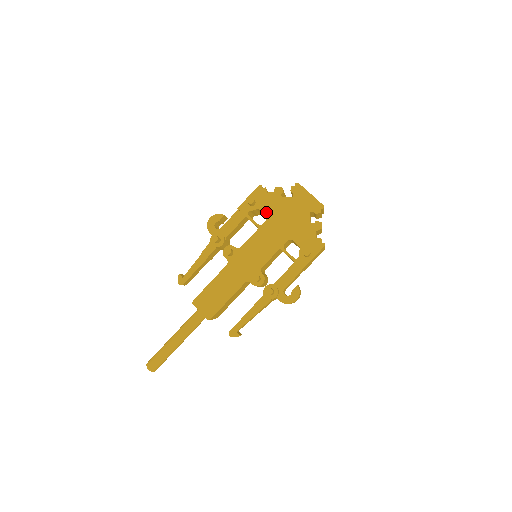
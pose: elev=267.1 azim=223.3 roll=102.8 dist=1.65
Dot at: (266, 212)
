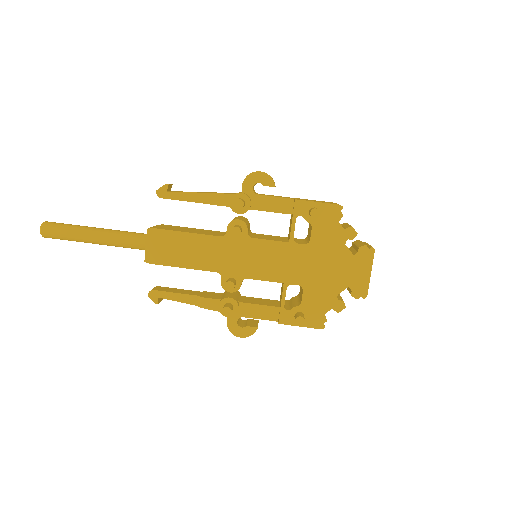
Dot at: (314, 237)
